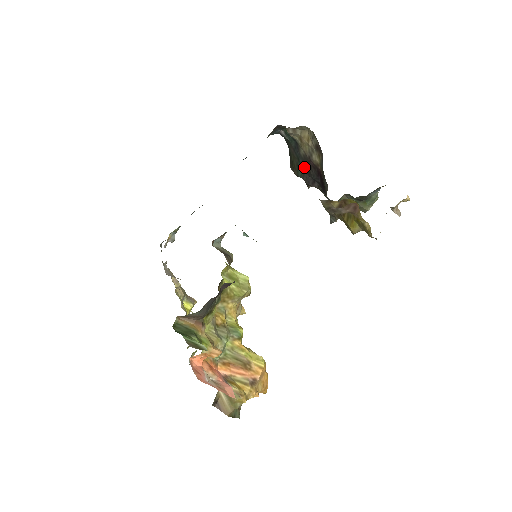
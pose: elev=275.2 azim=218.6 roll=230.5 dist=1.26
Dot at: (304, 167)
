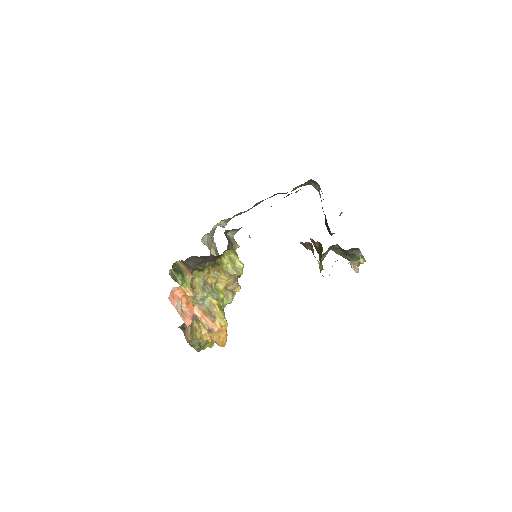
Dot at: occluded
